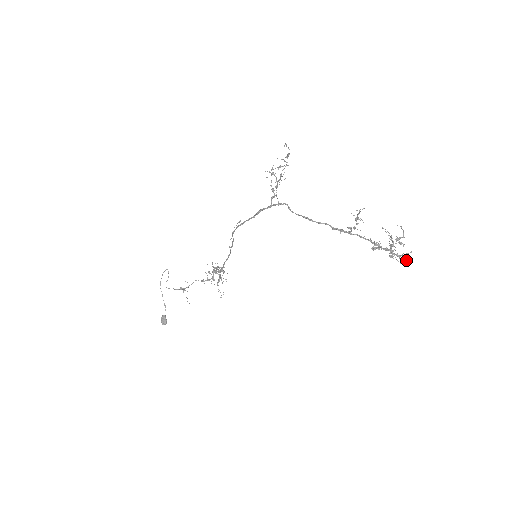
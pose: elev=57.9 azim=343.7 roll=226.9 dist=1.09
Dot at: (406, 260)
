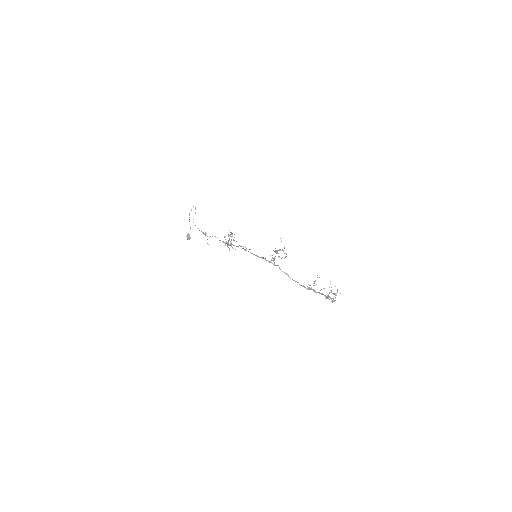
Dot at: (335, 298)
